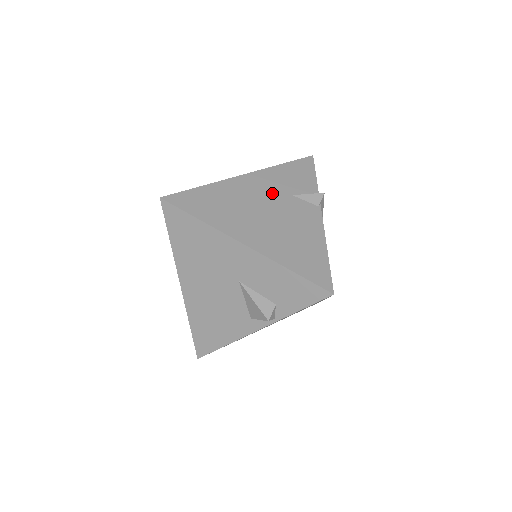
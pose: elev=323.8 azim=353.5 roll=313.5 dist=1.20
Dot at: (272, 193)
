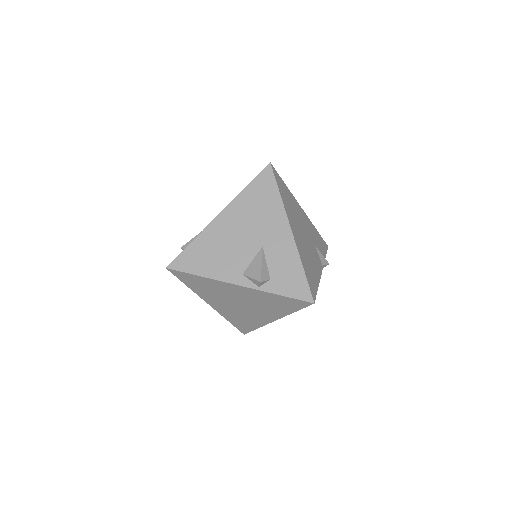
Dot at: (309, 232)
